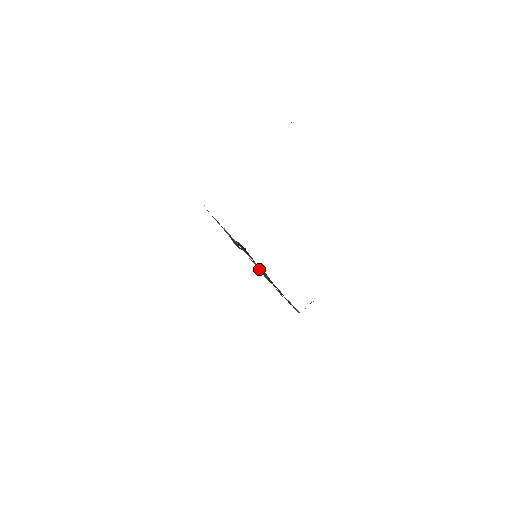
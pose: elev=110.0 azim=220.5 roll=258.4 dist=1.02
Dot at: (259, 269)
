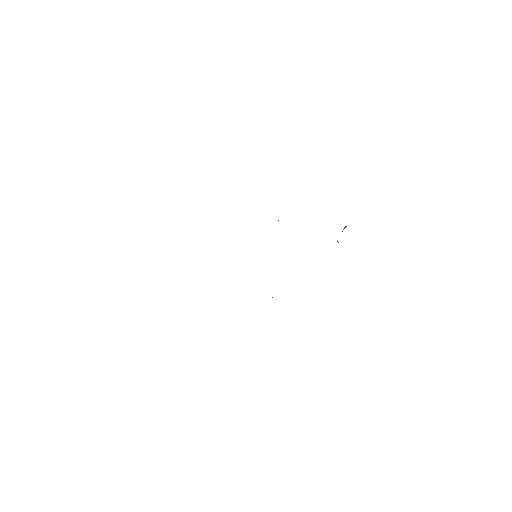
Dot at: occluded
